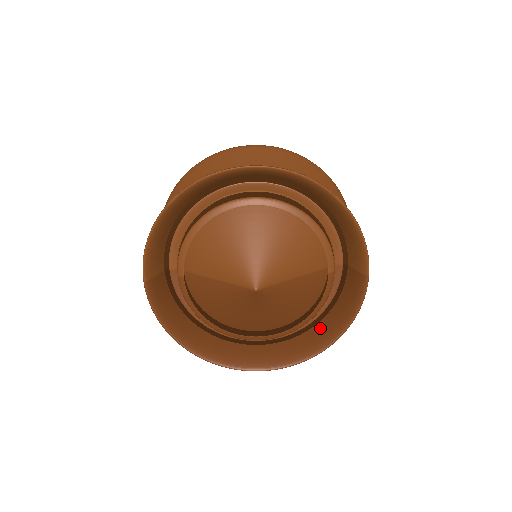
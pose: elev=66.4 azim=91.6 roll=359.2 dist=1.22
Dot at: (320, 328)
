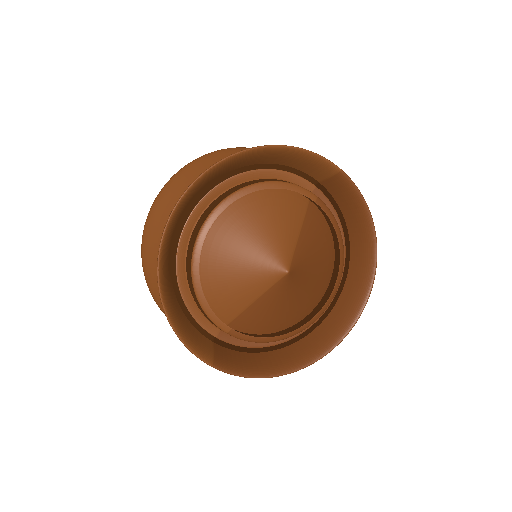
Dot at: (355, 244)
